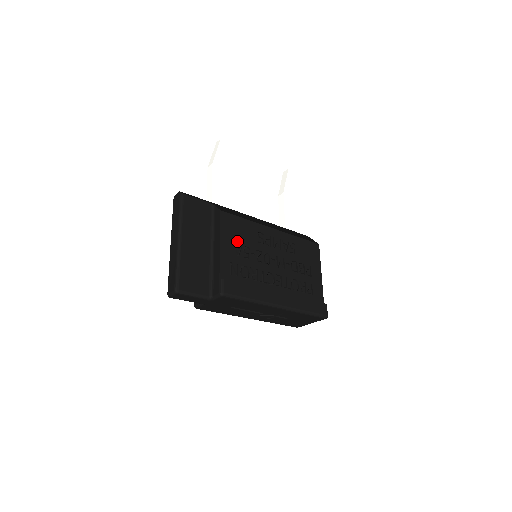
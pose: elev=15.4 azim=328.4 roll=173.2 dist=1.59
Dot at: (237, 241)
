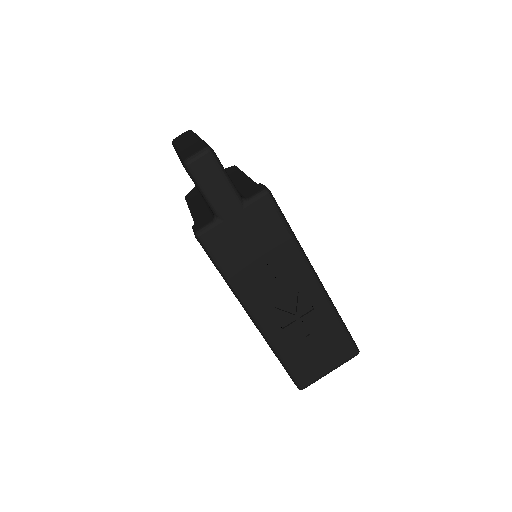
Dot at: occluded
